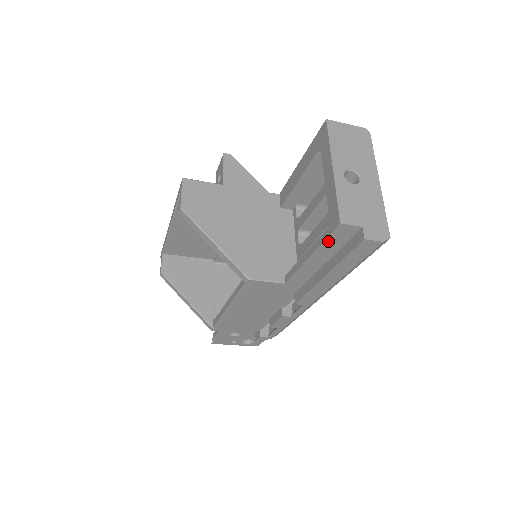
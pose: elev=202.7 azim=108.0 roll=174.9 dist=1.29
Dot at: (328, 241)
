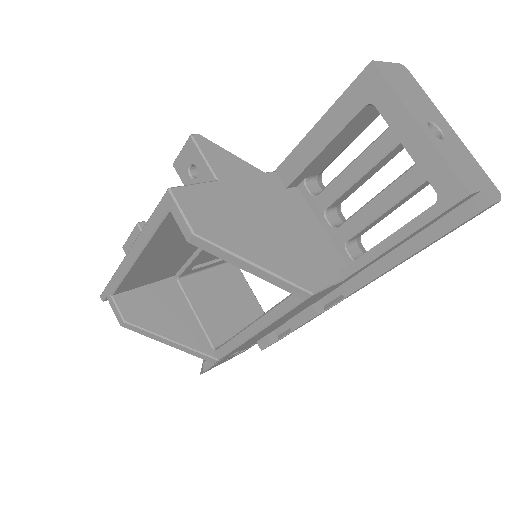
Dot at: (435, 219)
